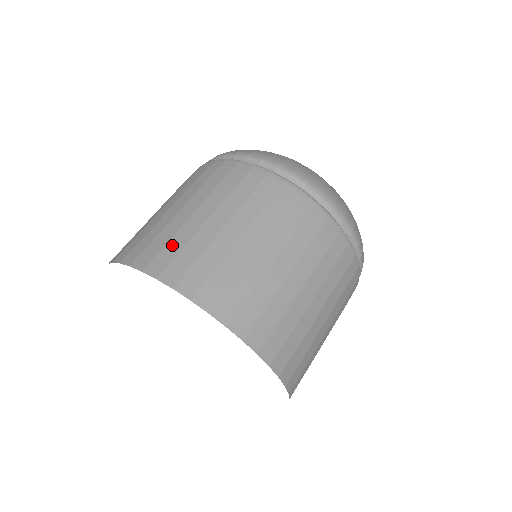
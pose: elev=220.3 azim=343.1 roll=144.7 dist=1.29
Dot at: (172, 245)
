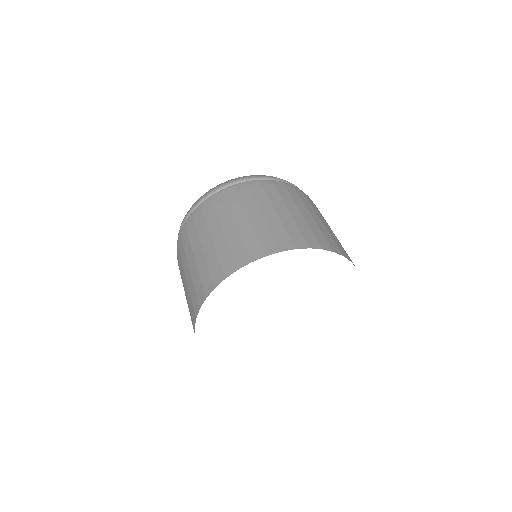
Dot at: (222, 256)
